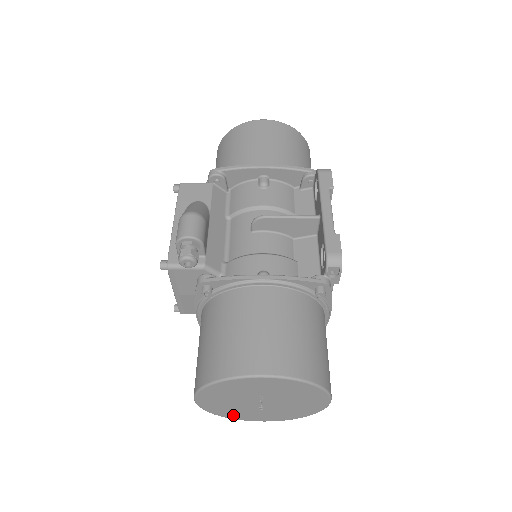
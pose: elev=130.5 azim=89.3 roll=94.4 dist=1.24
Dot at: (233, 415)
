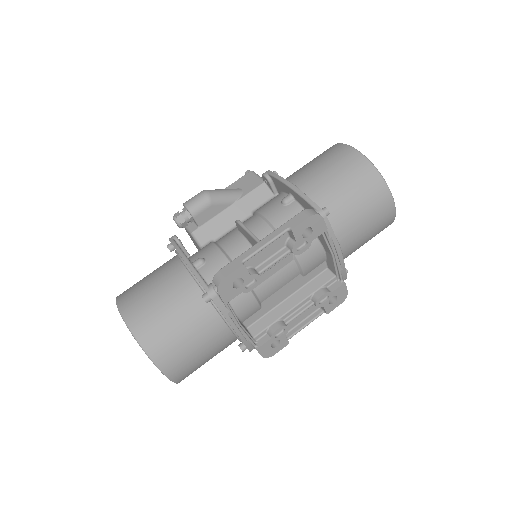
Dot at: occluded
